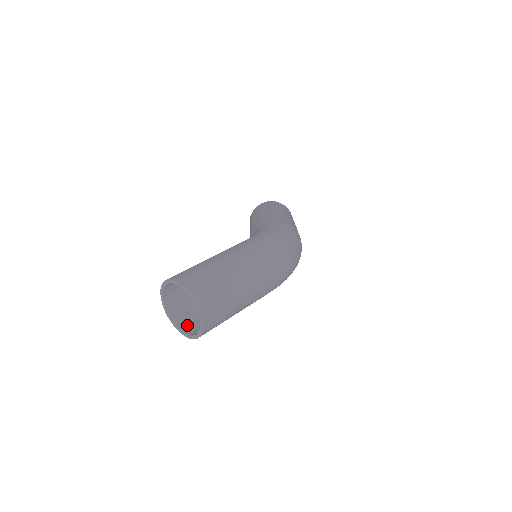
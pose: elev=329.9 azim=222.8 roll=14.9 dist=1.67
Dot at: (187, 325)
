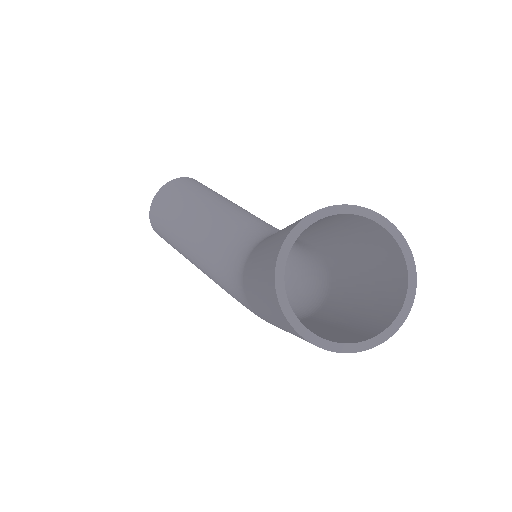
Dot at: occluded
